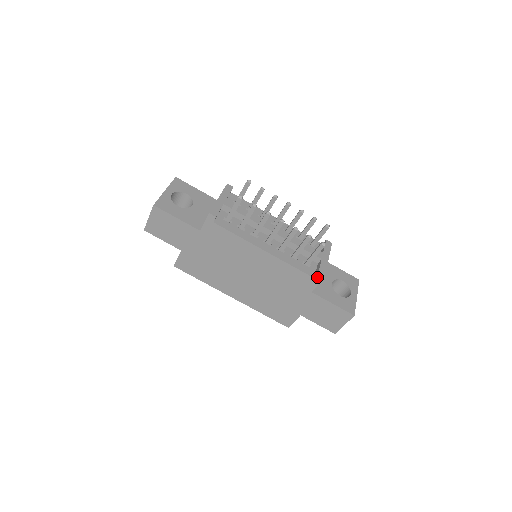
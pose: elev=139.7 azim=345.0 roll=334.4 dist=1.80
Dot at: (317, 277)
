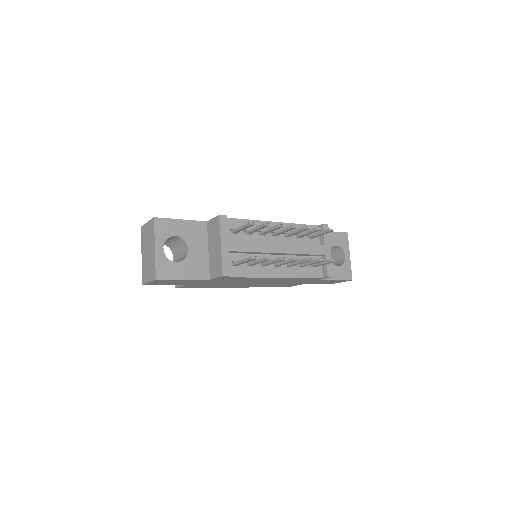
Dot at: (326, 277)
